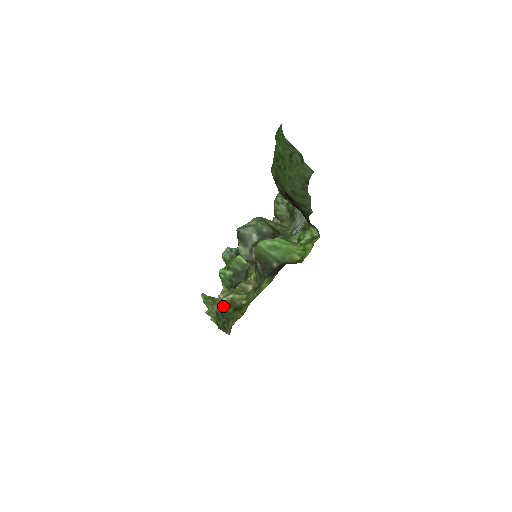
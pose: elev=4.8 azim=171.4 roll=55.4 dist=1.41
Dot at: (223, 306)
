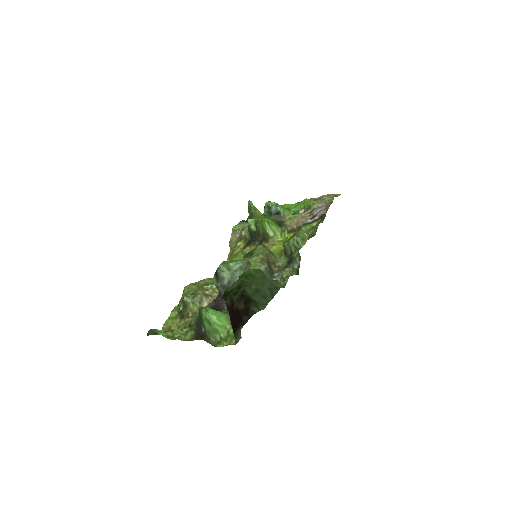
Dot at: (182, 301)
